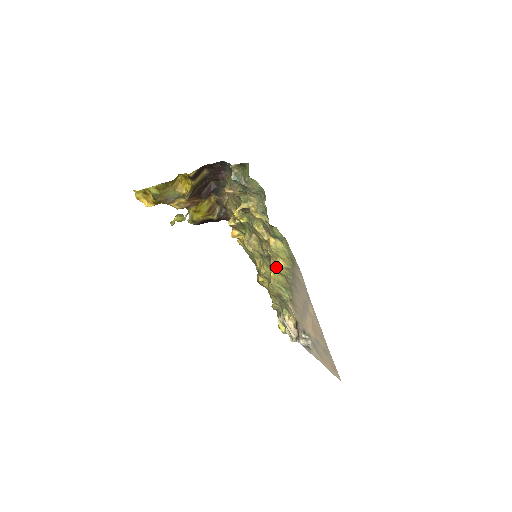
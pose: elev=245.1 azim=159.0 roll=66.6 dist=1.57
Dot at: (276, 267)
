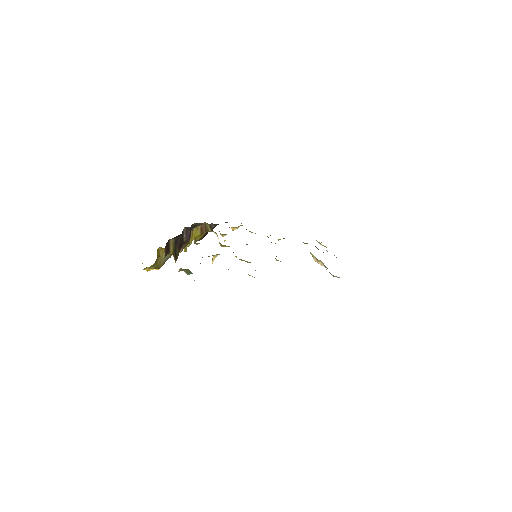
Dot at: occluded
